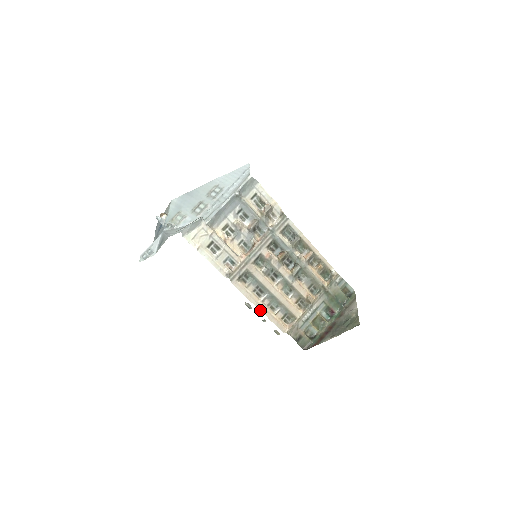
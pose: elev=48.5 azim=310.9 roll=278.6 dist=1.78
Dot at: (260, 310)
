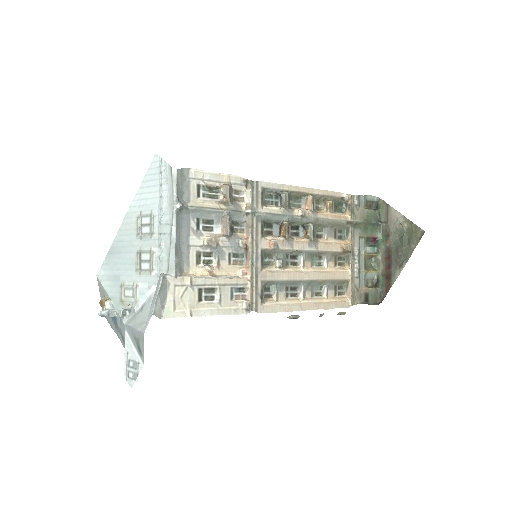
Dot at: occluded
